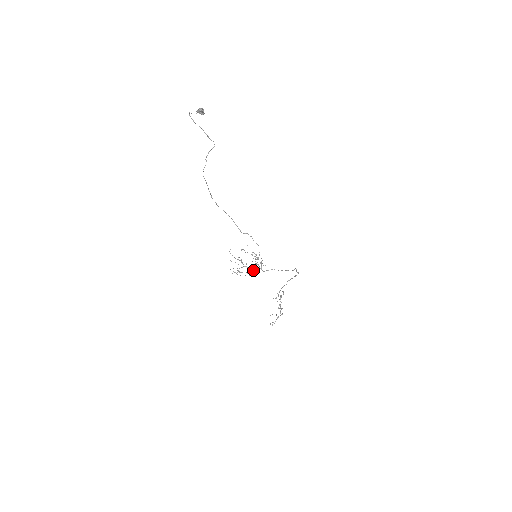
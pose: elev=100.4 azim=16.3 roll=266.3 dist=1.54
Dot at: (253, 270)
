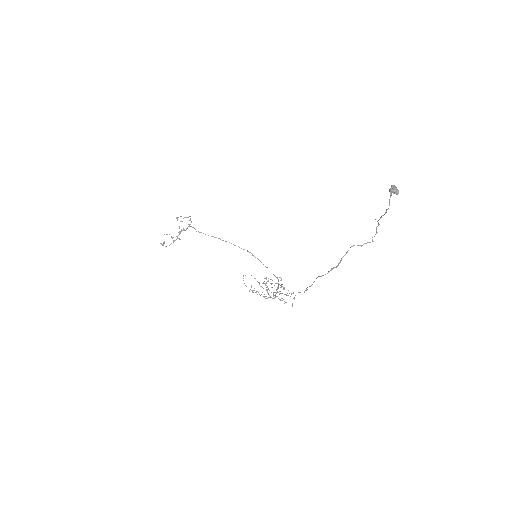
Dot at: (271, 297)
